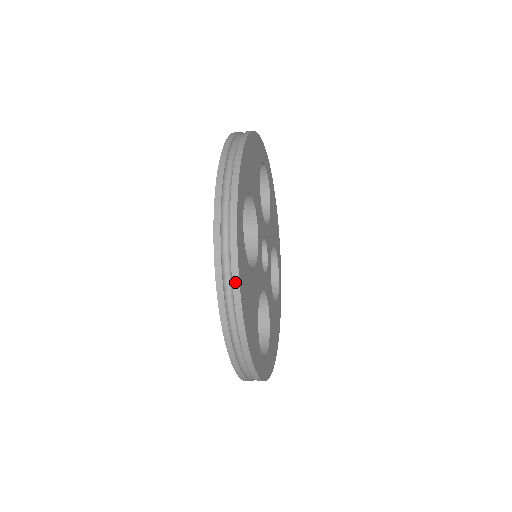
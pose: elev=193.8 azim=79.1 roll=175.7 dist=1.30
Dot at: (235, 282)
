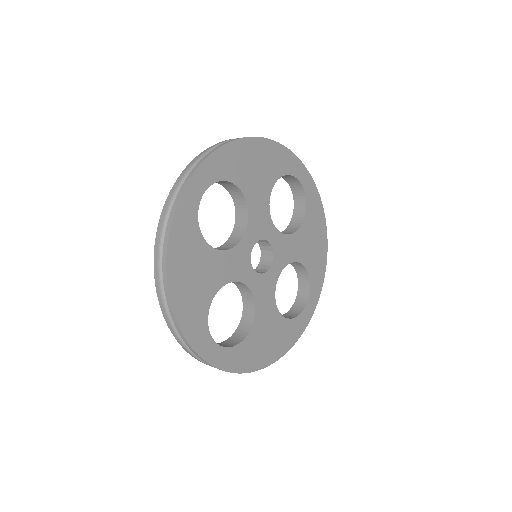
Dot at: (244, 372)
